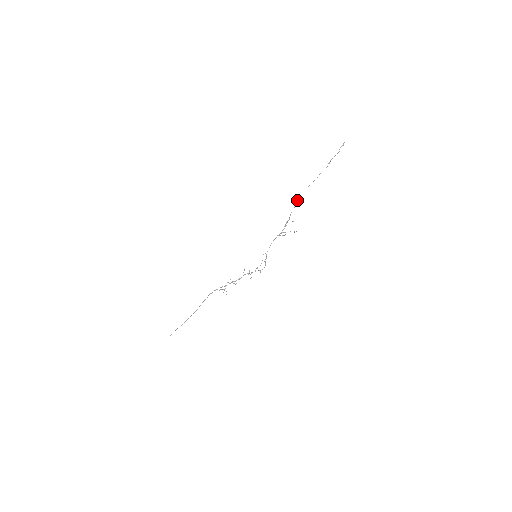
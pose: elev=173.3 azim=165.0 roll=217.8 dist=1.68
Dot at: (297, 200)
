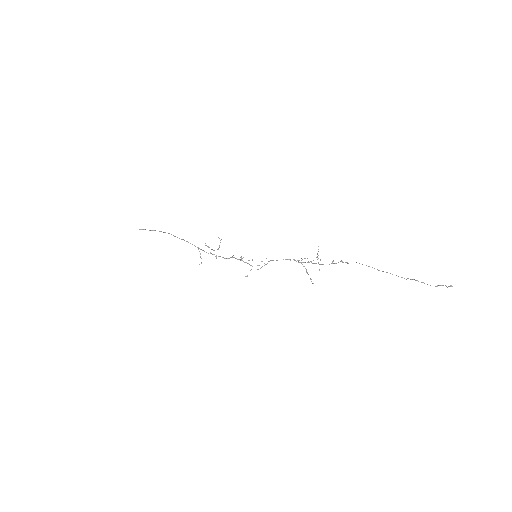
Dot at: (342, 261)
